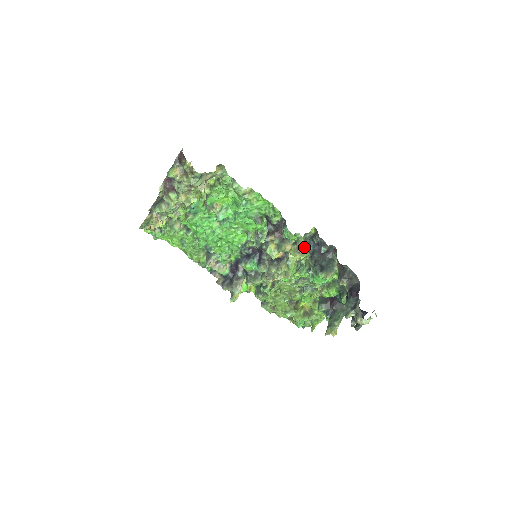
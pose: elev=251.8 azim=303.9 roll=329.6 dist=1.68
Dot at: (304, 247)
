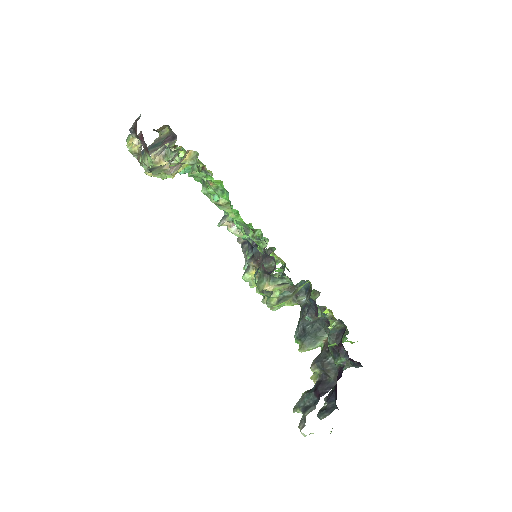
Dot at: occluded
